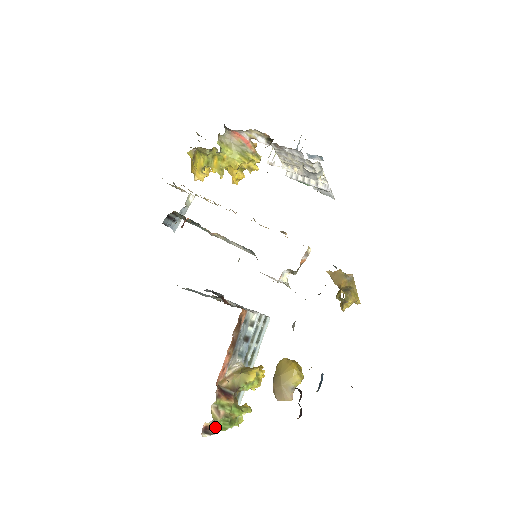
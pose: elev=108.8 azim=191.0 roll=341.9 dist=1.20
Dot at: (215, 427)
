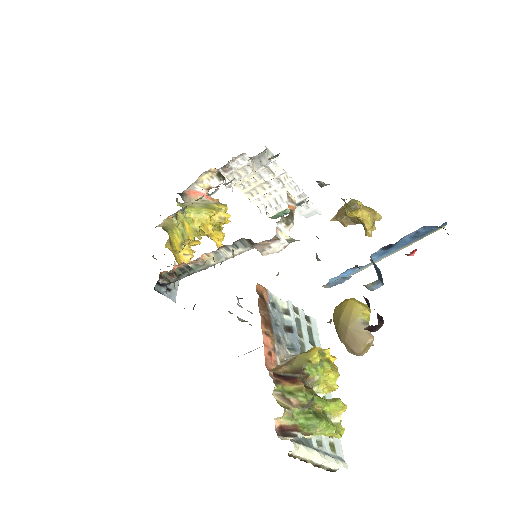
Dot at: (296, 426)
